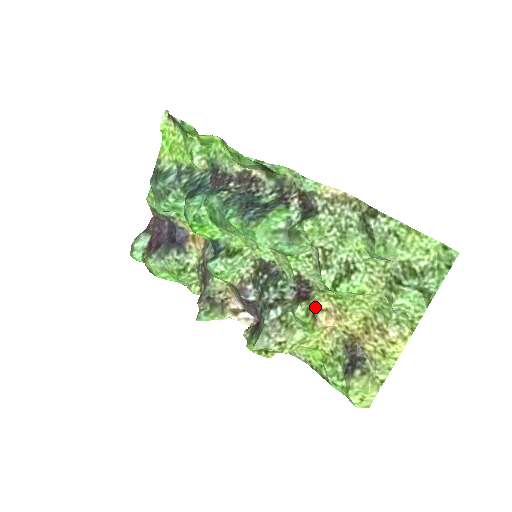
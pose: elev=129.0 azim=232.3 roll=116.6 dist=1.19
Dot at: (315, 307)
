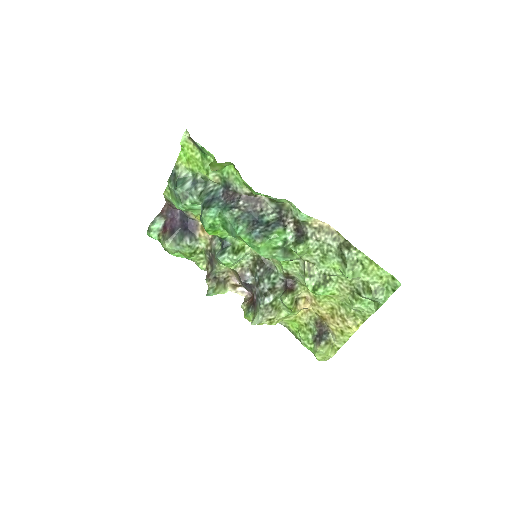
Dot at: (297, 296)
